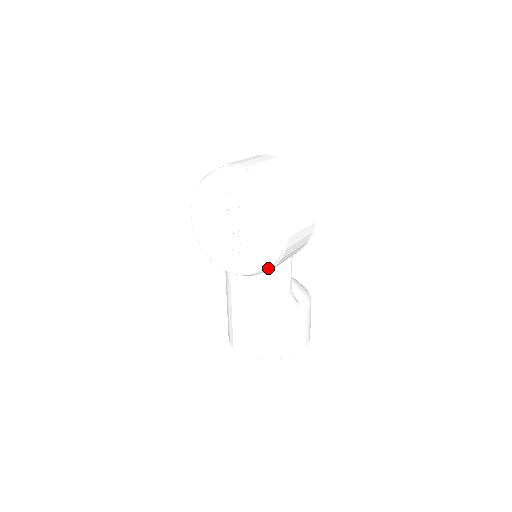
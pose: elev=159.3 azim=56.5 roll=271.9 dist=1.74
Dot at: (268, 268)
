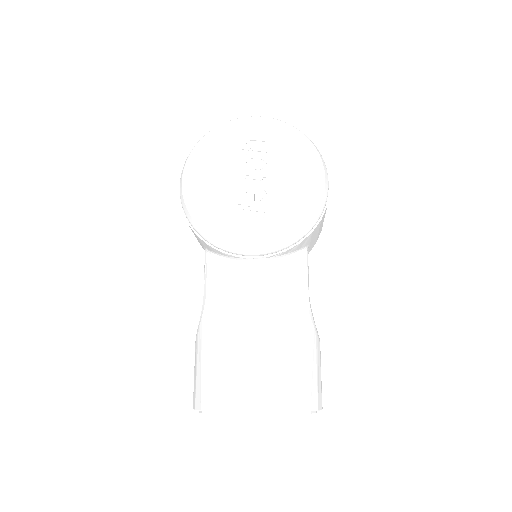
Dot at: (306, 231)
